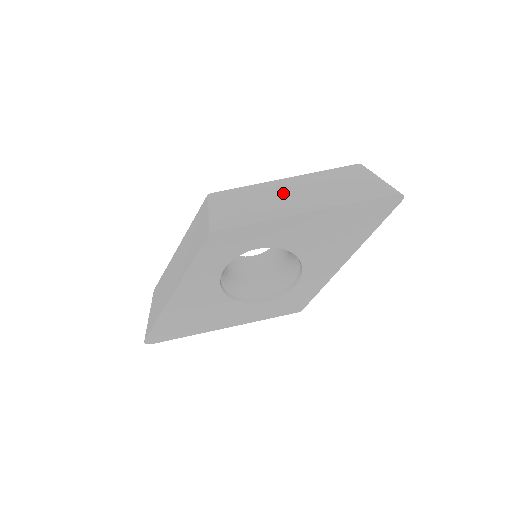
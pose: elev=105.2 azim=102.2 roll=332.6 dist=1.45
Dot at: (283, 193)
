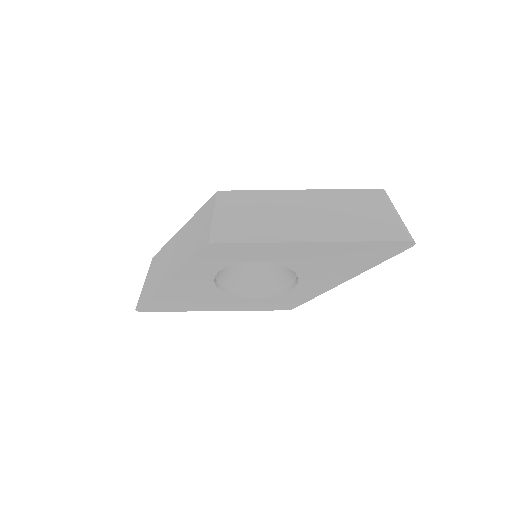
Dot at: (293, 210)
